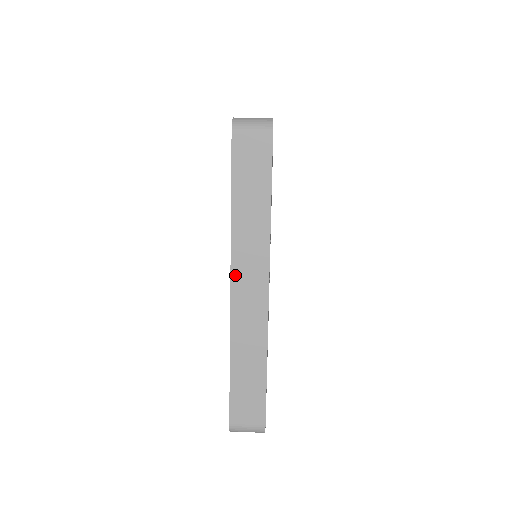
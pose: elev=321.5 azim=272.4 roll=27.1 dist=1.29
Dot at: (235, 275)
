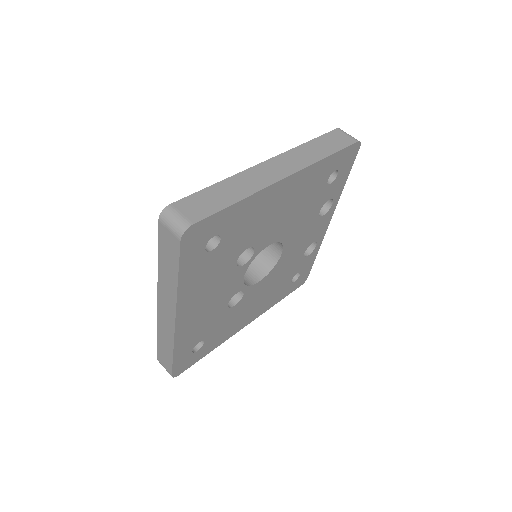
Dot at: (159, 298)
